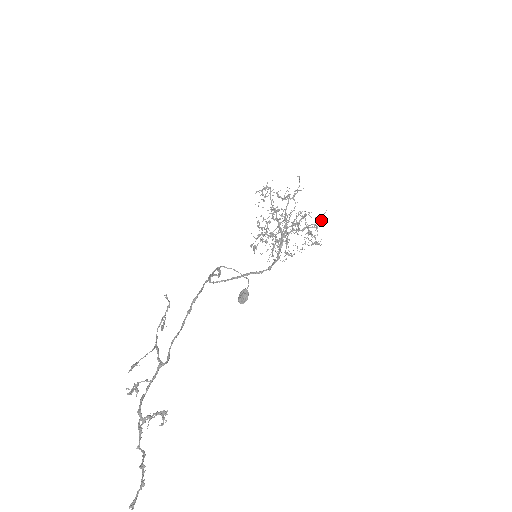
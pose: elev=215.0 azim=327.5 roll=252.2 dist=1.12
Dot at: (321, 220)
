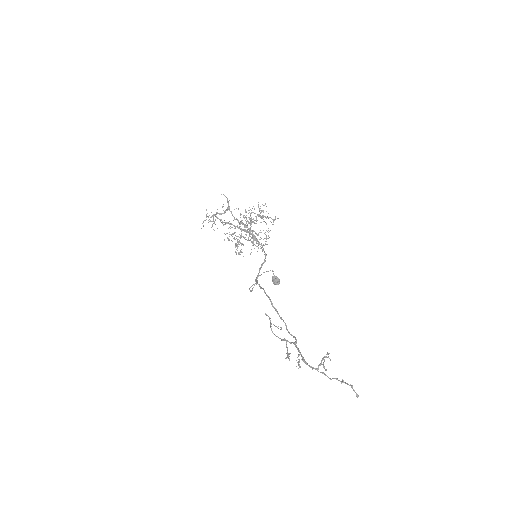
Dot at: occluded
